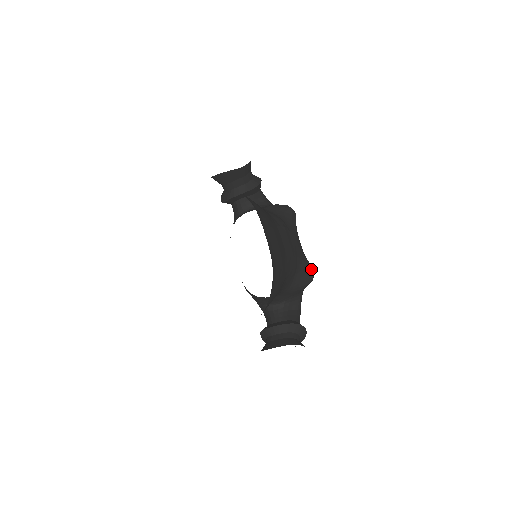
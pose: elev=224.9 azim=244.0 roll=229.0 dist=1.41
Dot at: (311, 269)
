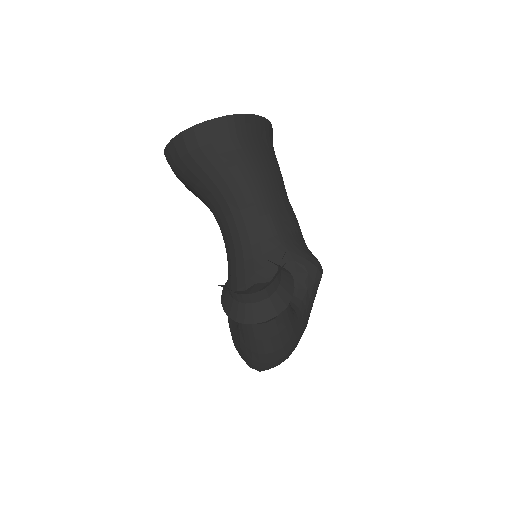
Dot at: occluded
